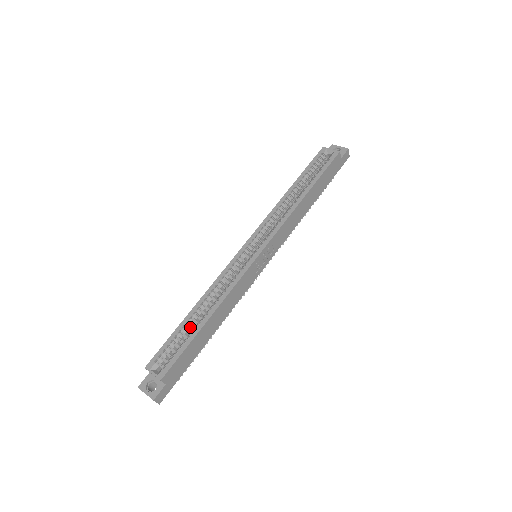
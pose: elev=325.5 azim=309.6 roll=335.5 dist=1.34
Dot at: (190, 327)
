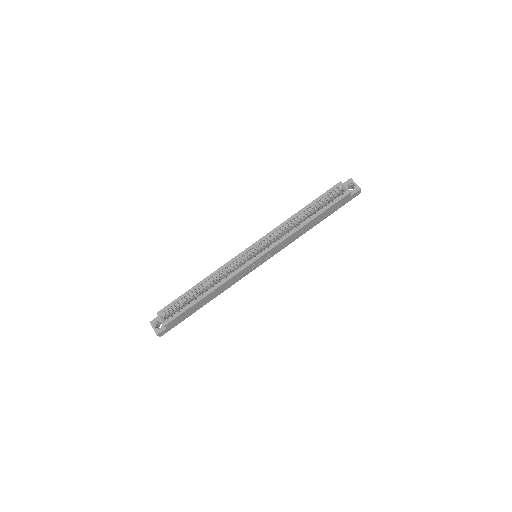
Dot at: (193, 295)
